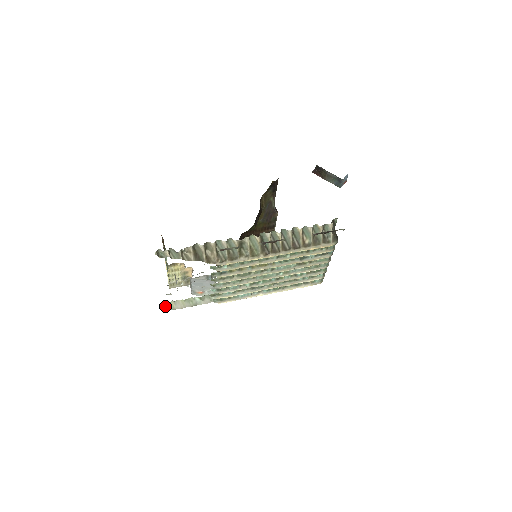
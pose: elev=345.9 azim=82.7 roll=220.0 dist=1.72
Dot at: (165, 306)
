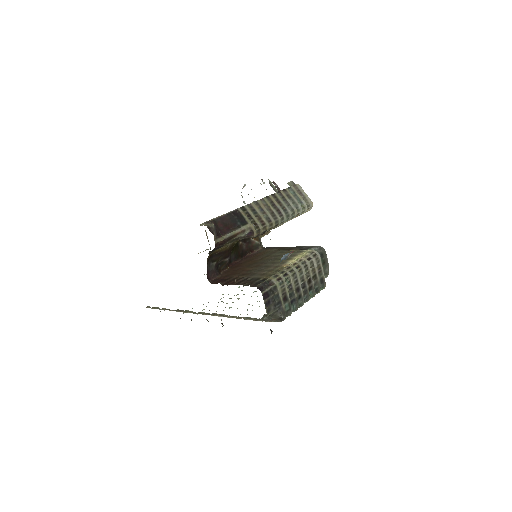
Dot at: occluded
